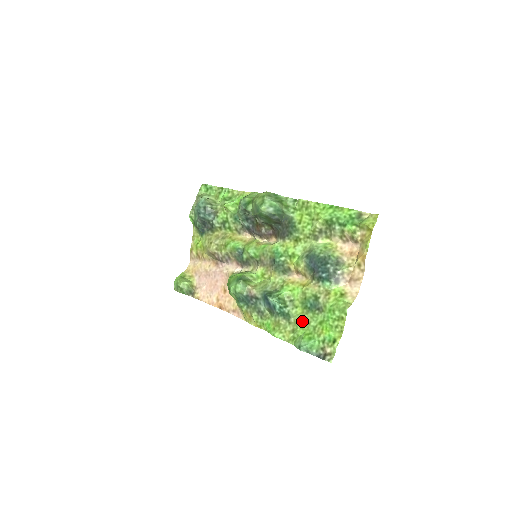
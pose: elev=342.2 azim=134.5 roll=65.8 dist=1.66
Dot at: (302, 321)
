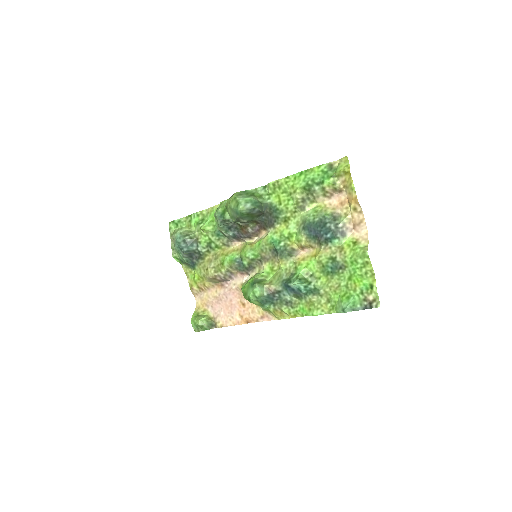
Dot at: (332, 287)
